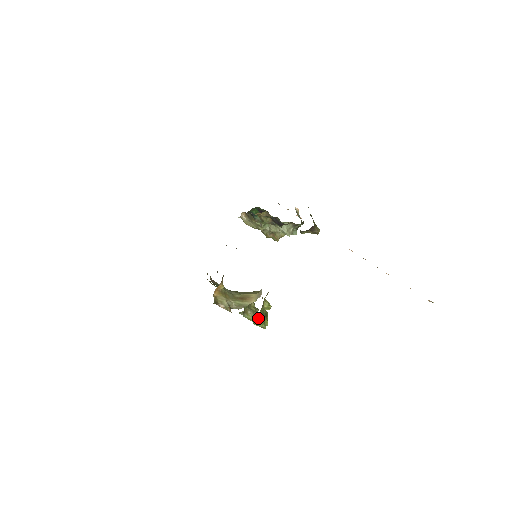
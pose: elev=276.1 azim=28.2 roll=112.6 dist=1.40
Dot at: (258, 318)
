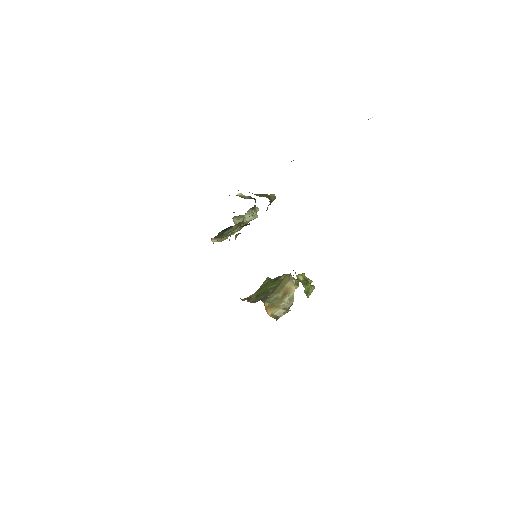
Dot at: (306, 291)
